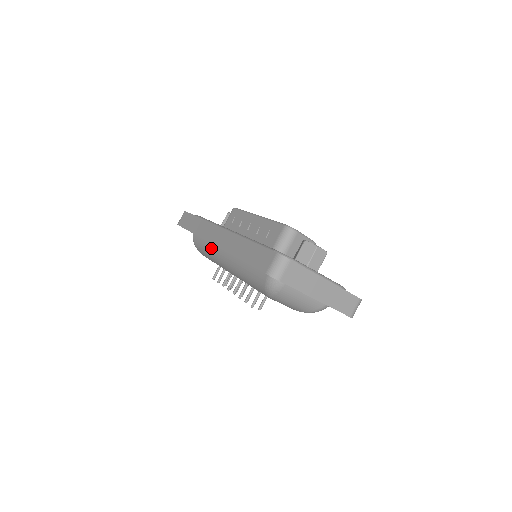
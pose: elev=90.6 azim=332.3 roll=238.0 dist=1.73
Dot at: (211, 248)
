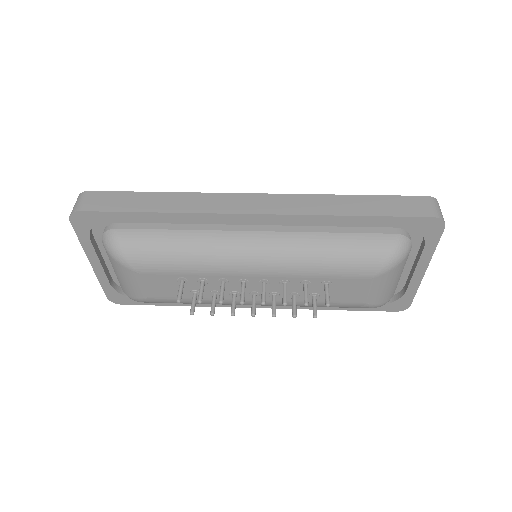
Dot at: (203, 237)
